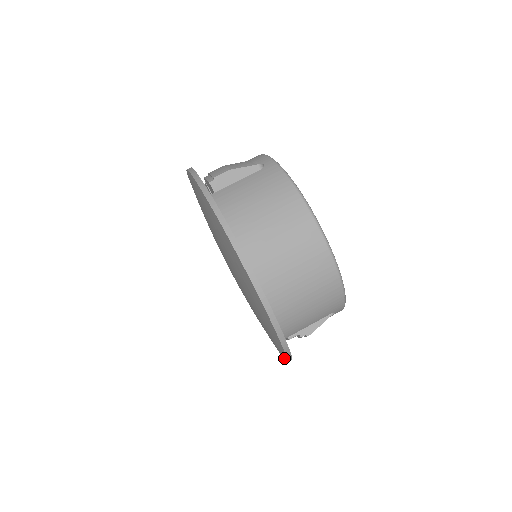
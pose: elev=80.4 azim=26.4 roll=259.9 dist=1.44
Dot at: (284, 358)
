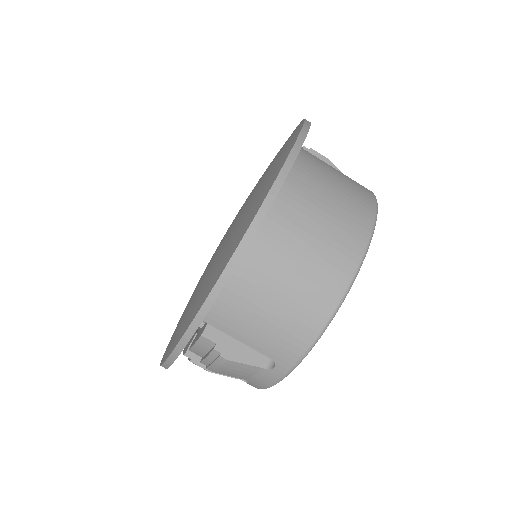
Dot at: (173, 346)
